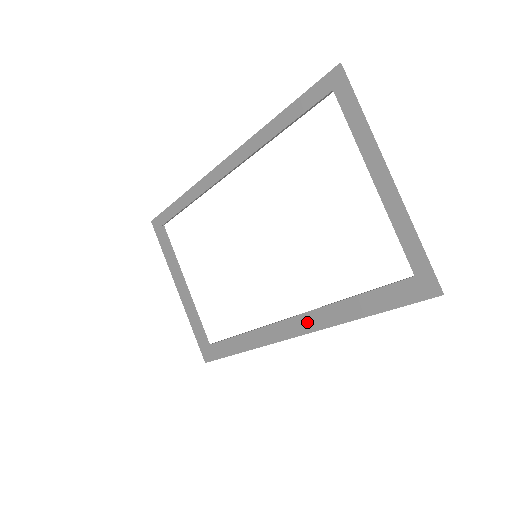
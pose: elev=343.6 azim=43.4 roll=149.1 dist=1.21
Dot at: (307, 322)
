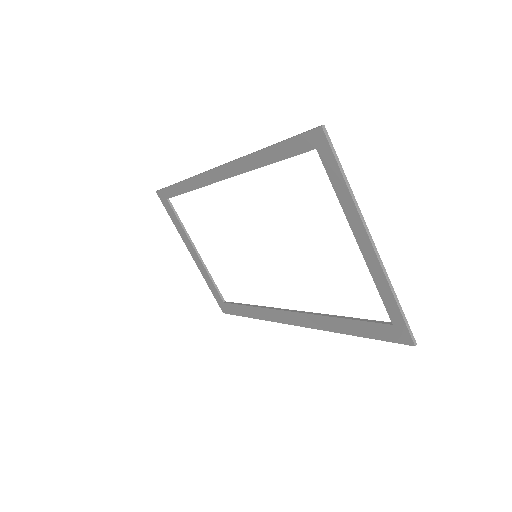
Dot at: (304, 320)
